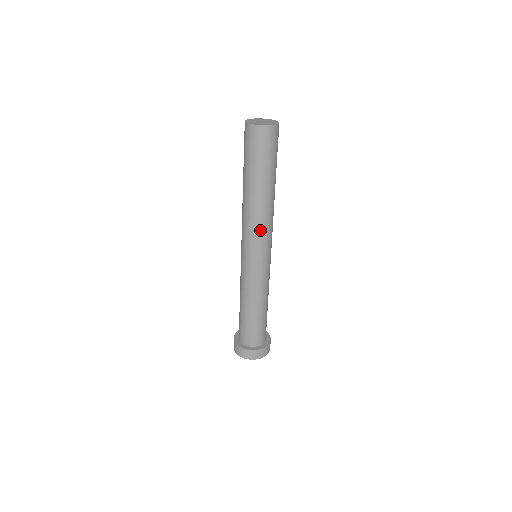
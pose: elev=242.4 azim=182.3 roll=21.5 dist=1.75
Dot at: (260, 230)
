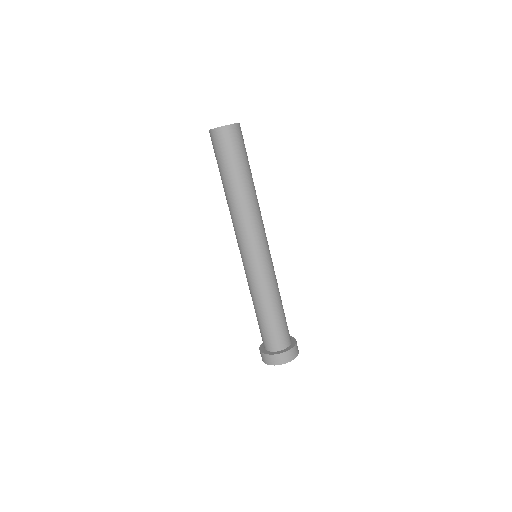
Dot at: (259, 222)
